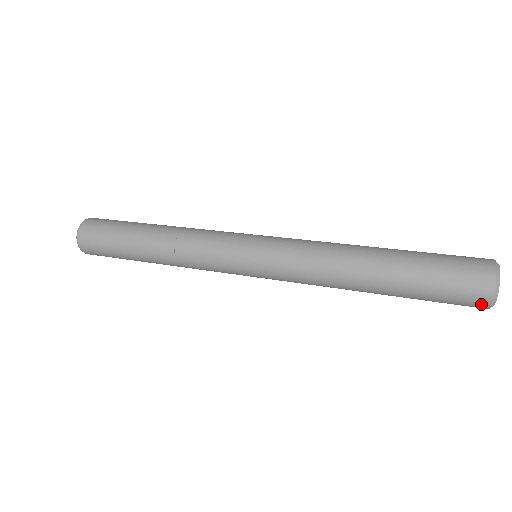
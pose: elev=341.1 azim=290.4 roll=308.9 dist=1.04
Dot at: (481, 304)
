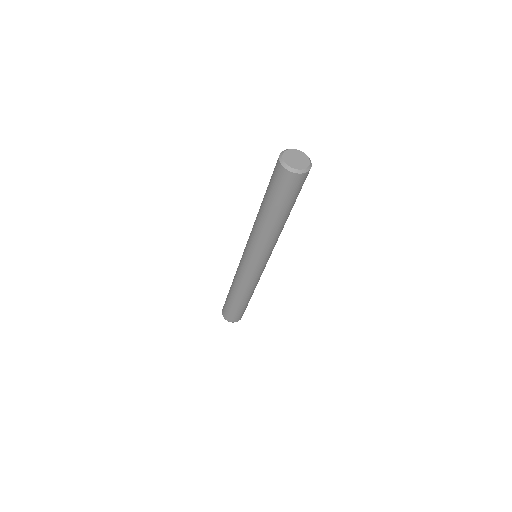
Dot at: (296, 178)
